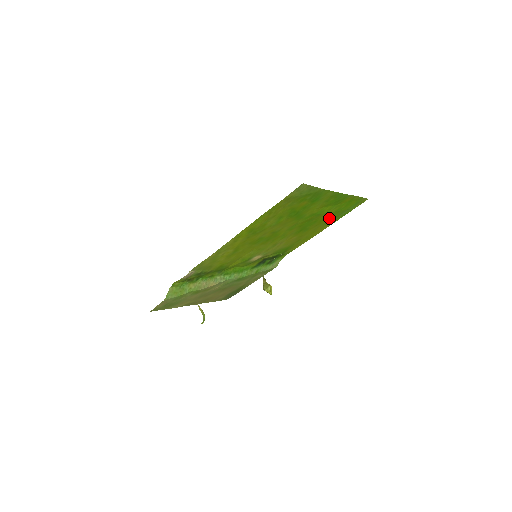
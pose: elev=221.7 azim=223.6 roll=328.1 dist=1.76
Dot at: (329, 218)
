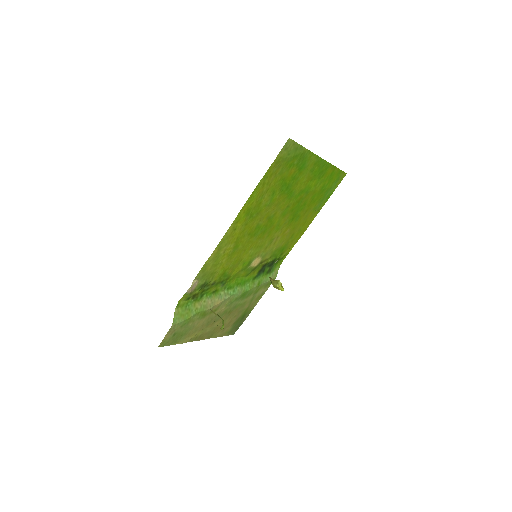
Dot at: (316, 201)
